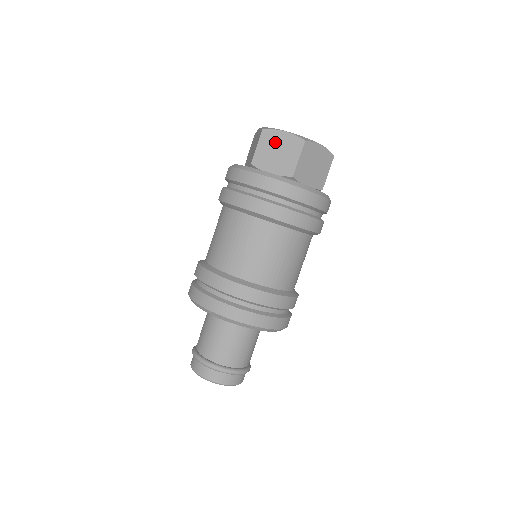
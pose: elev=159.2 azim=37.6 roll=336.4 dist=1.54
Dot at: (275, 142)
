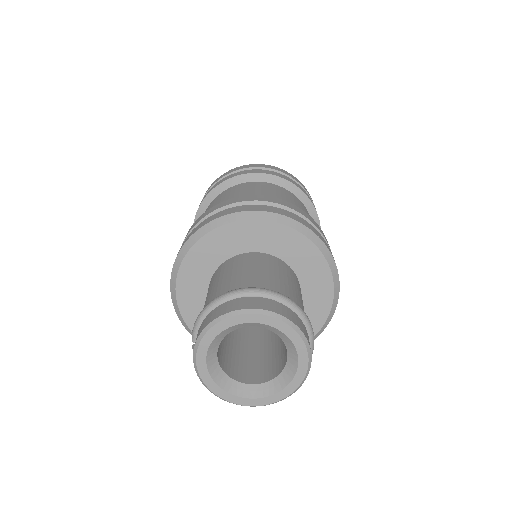
Dot at: occluded
